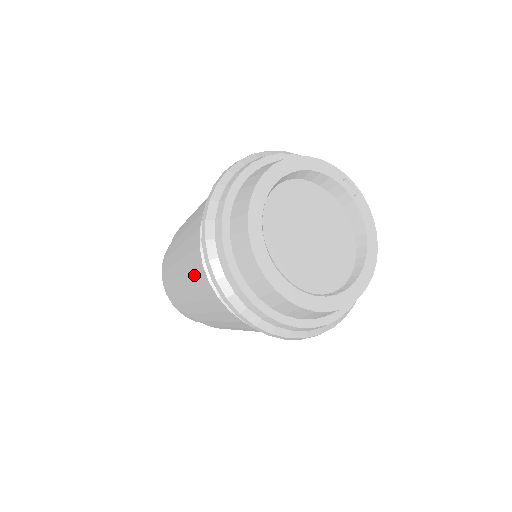
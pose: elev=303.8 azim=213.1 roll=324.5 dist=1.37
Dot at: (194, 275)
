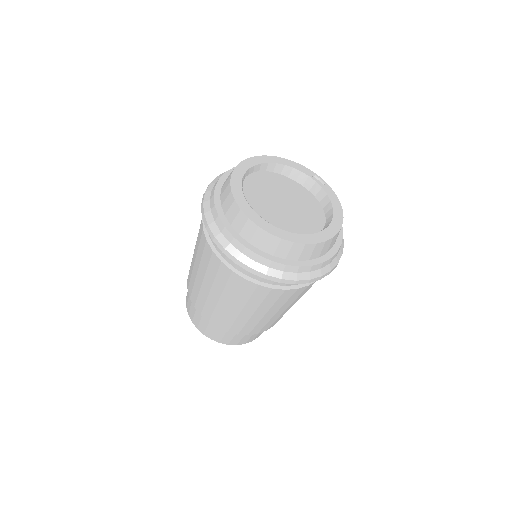
Dot at: (199, 250)
